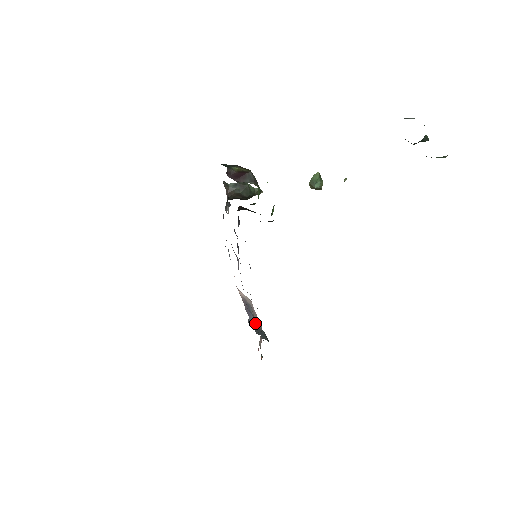
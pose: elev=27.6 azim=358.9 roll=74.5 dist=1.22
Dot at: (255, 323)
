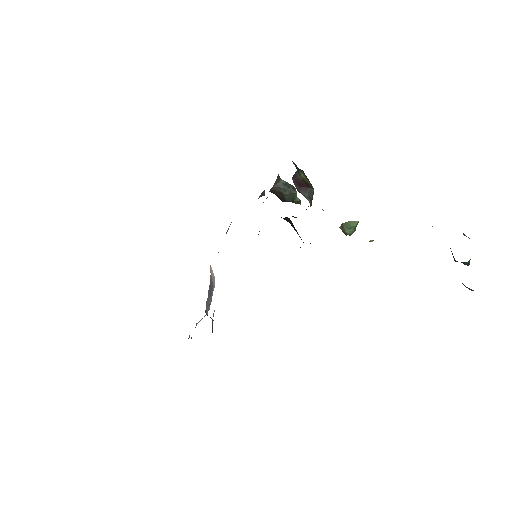
Dot at: (208, 307)
